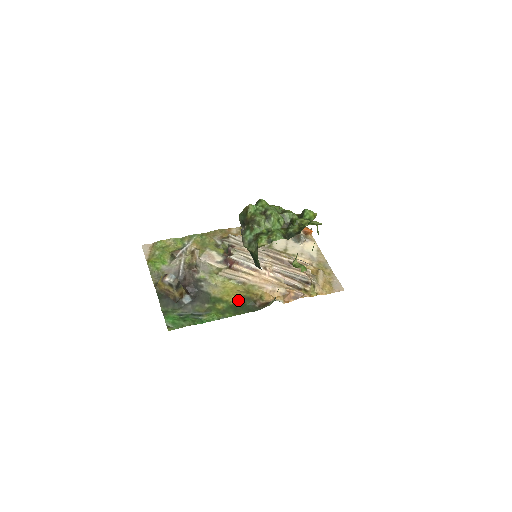
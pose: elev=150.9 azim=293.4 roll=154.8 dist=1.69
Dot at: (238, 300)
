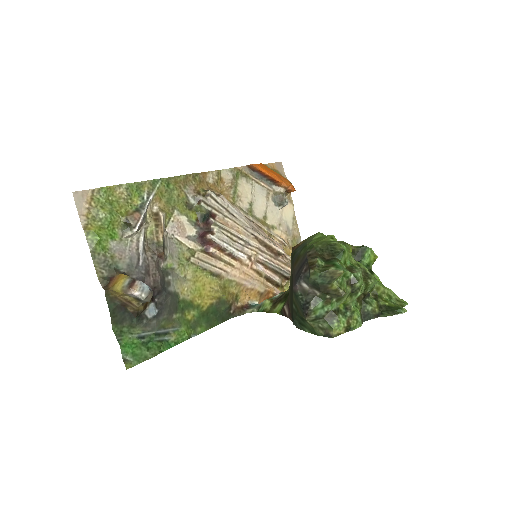
Dot at: (212, 304)
